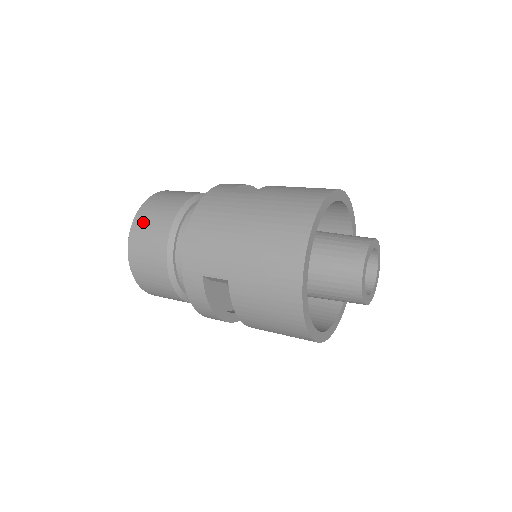
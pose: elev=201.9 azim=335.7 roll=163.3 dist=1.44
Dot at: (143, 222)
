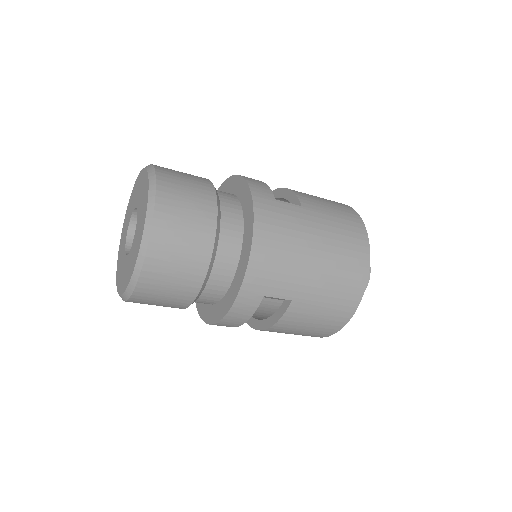
Dot at: (171, 223)
